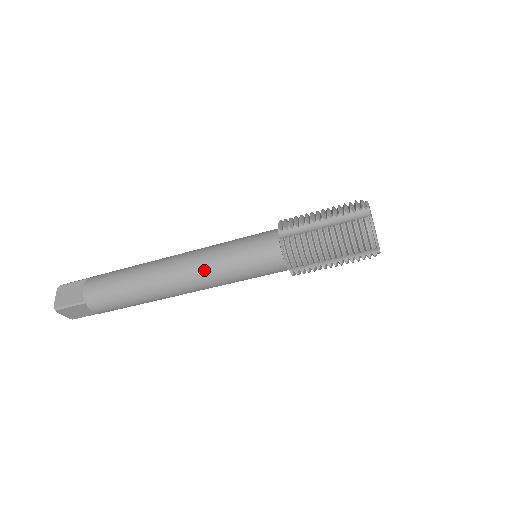
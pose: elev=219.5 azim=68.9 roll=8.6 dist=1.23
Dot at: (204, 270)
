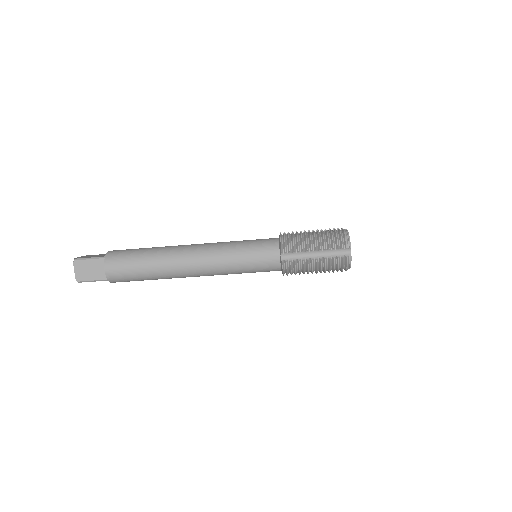
Dot at: (217, 271)
